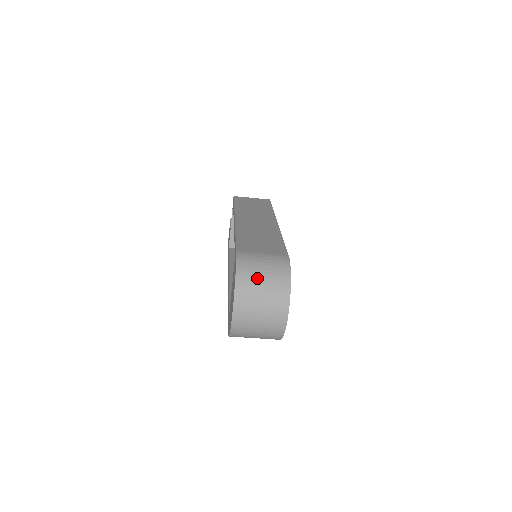
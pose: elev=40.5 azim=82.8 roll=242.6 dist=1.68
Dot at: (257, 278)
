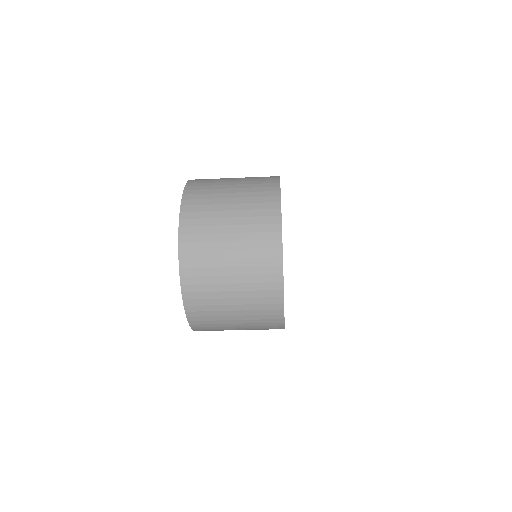
Dot at: (220, 194)
